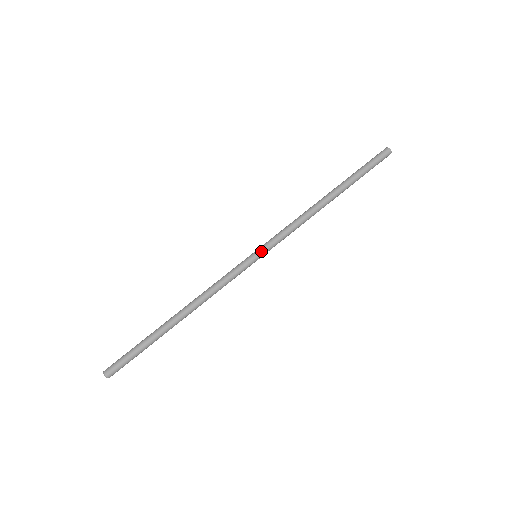
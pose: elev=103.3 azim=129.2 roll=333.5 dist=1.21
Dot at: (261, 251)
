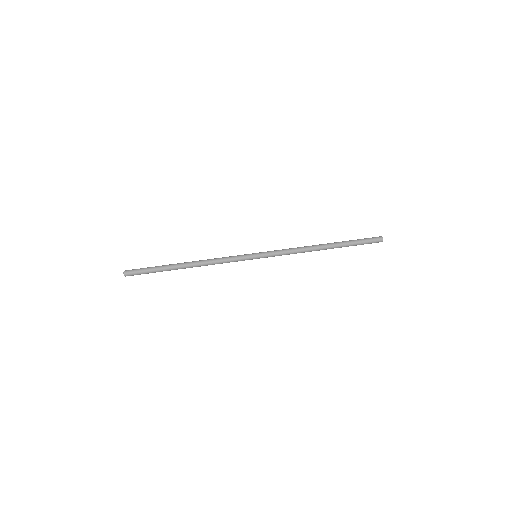
Dot at: (261, 256)
